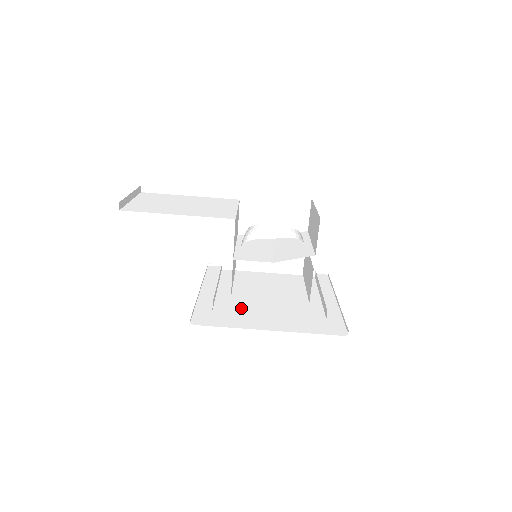
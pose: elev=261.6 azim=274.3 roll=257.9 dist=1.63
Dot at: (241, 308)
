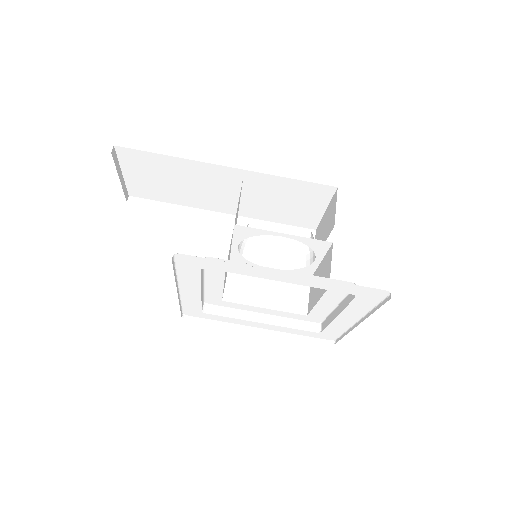
Dot at: occluded
